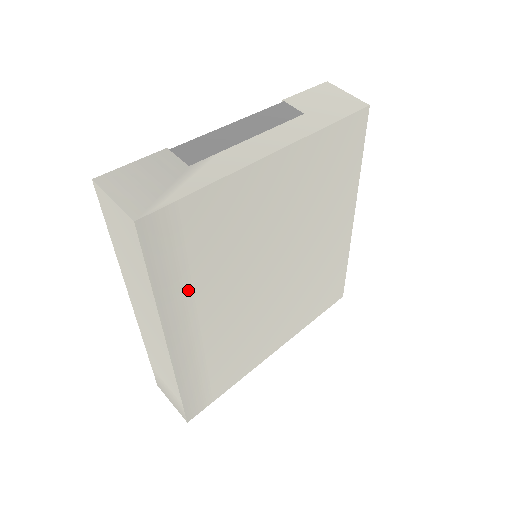
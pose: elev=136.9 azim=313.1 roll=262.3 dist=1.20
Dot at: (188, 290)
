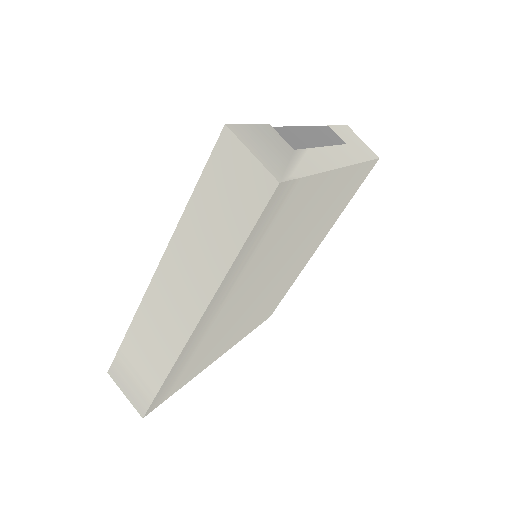
Dot at: (243, 269)
